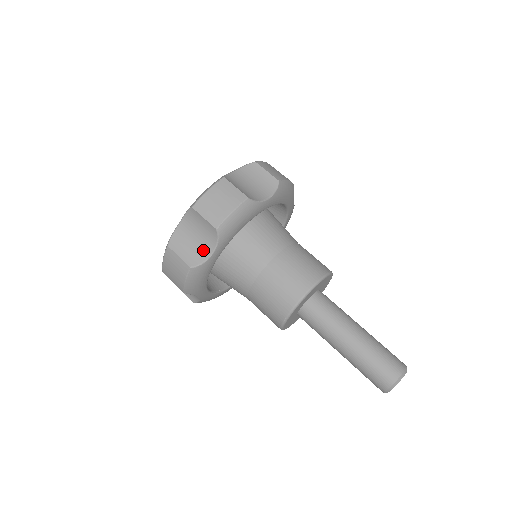
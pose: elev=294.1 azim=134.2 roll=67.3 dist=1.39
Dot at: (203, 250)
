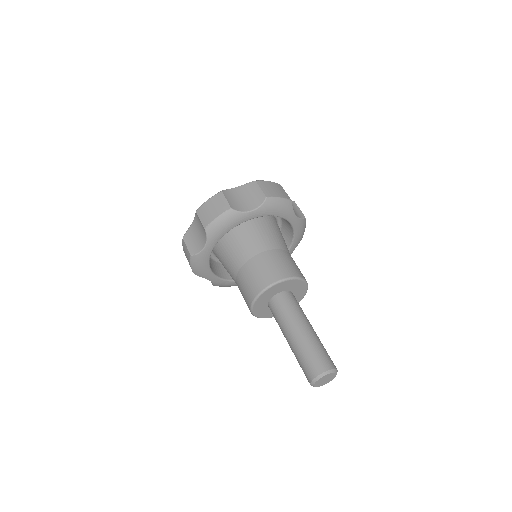
Dot at: (245, 206)
